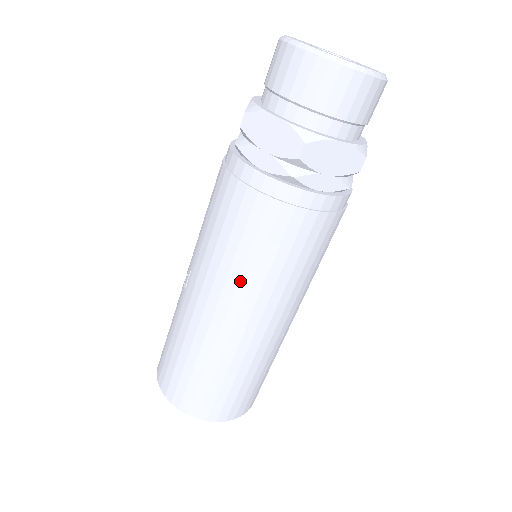
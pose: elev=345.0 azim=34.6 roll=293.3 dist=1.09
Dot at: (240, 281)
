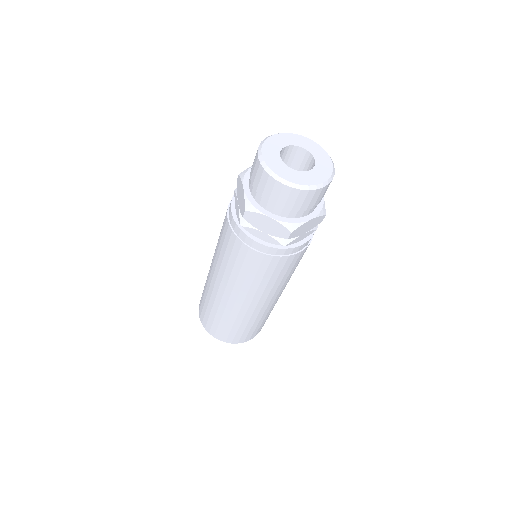
Dot at: (221, 267)
